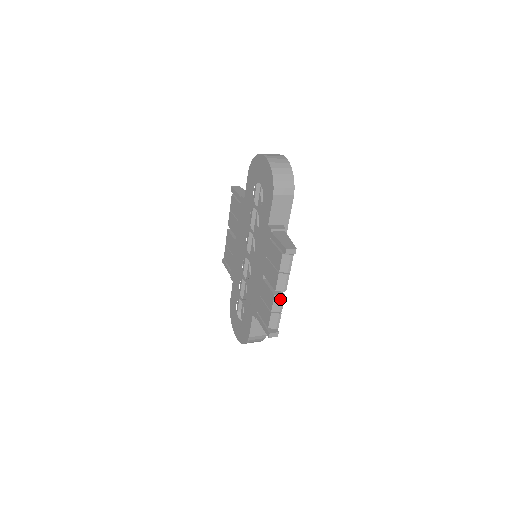
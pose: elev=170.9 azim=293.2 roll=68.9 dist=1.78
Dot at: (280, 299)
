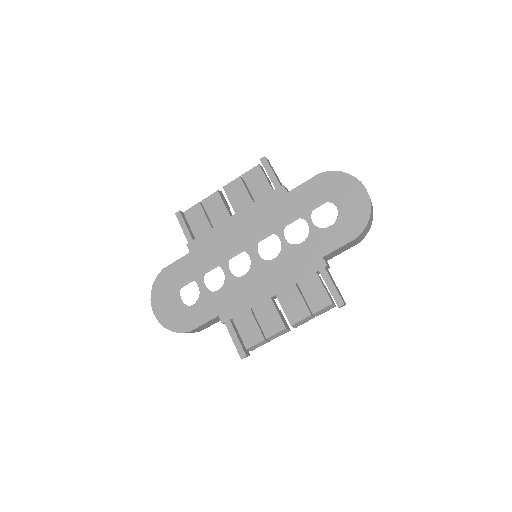
Dot at: (285, 332)
